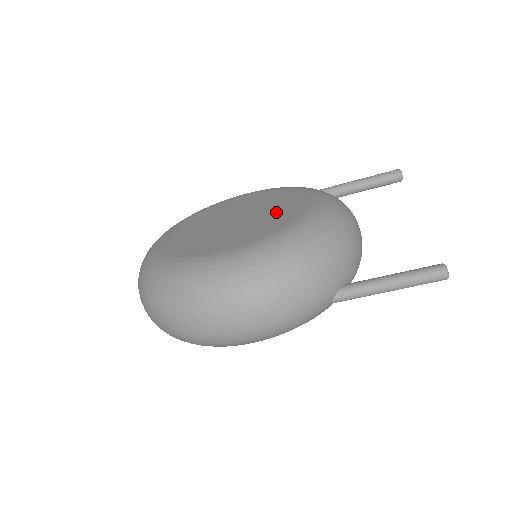
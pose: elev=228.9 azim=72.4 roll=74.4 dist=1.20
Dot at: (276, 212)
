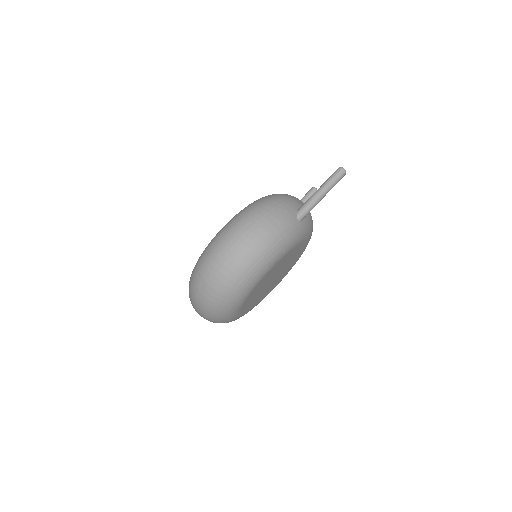
Dot at: occluded
